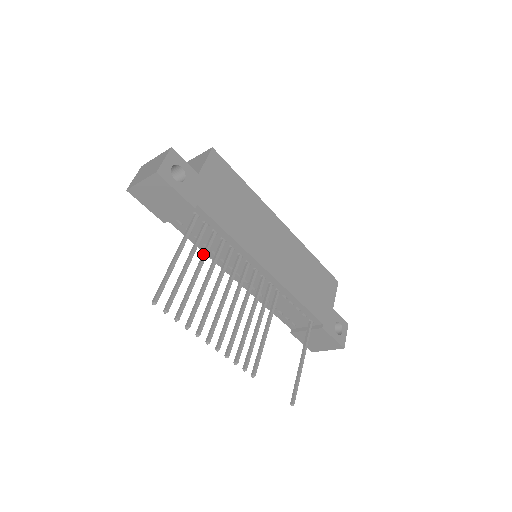
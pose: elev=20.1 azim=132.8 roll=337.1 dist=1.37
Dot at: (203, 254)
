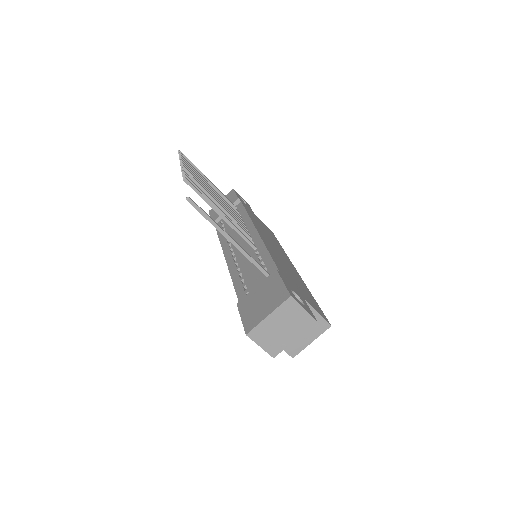
Dot at: occluded
